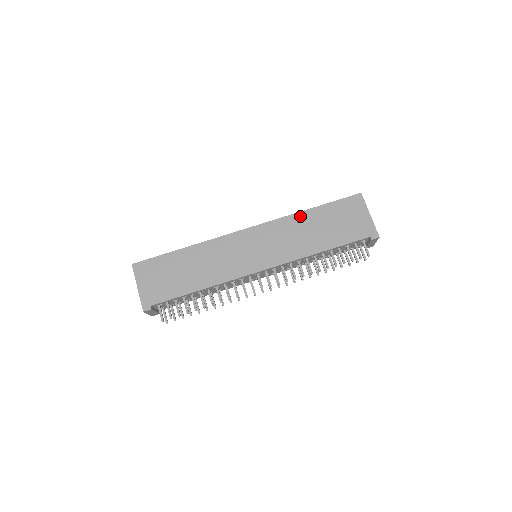
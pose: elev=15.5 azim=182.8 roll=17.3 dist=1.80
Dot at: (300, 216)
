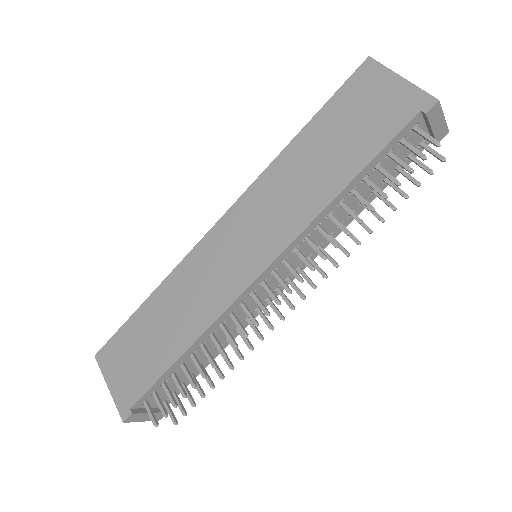
Dot at: (287, 155)
